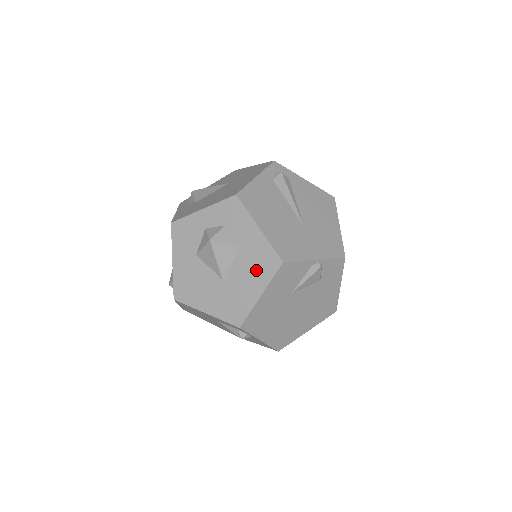
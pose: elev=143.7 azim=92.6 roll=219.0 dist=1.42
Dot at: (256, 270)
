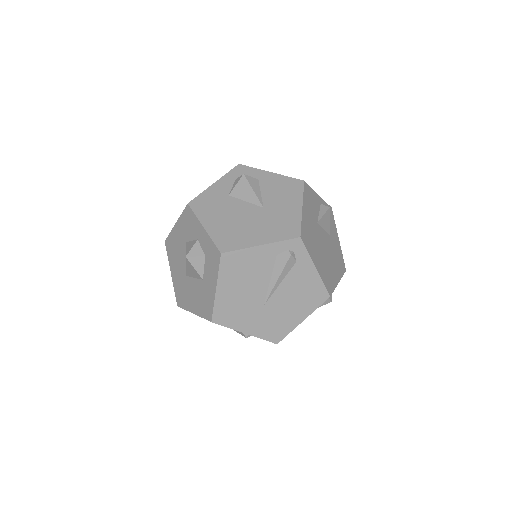
Dot at: (200, 301)
